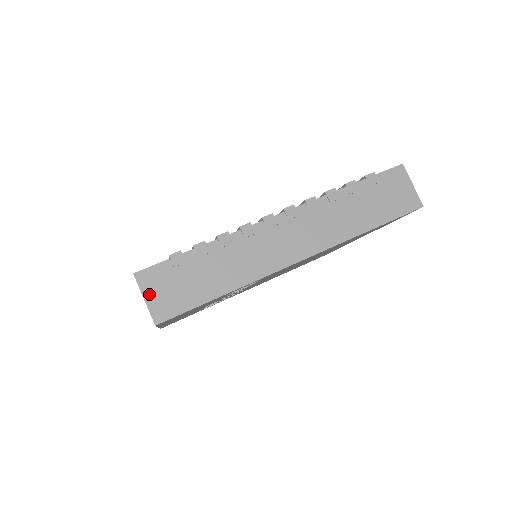
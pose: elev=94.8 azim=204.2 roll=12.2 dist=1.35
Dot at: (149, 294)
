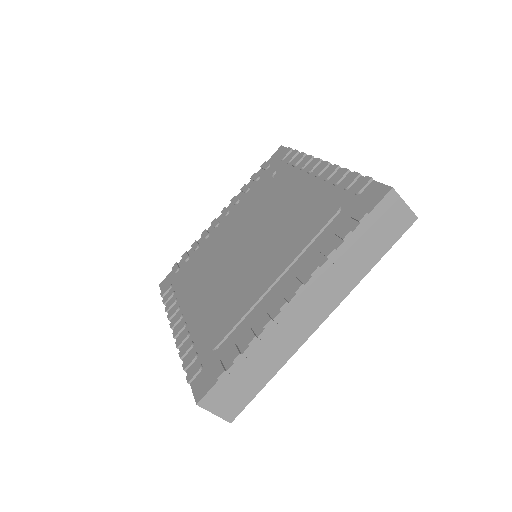
Dot at: (216, 409)
